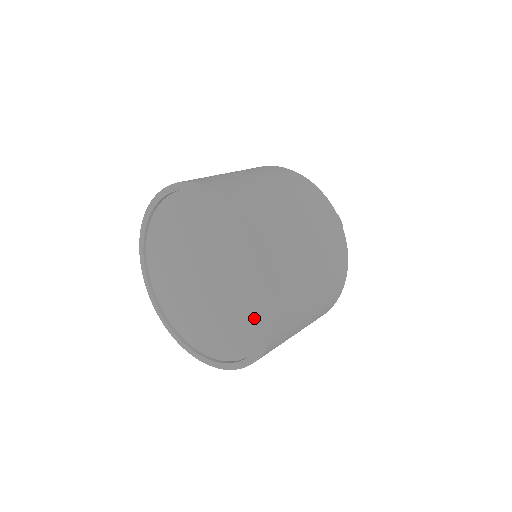
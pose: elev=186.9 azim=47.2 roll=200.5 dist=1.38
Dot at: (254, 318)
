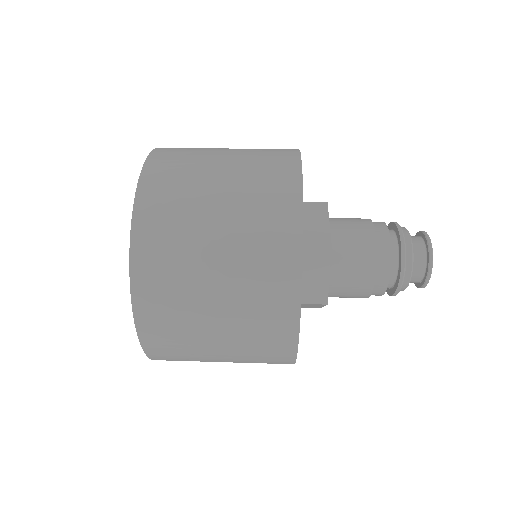
Dot at: occluded
